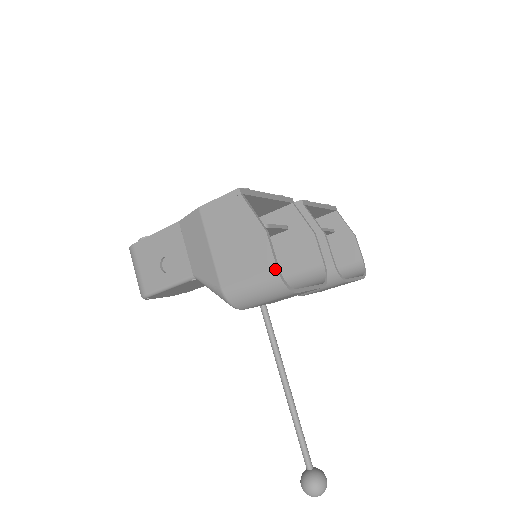
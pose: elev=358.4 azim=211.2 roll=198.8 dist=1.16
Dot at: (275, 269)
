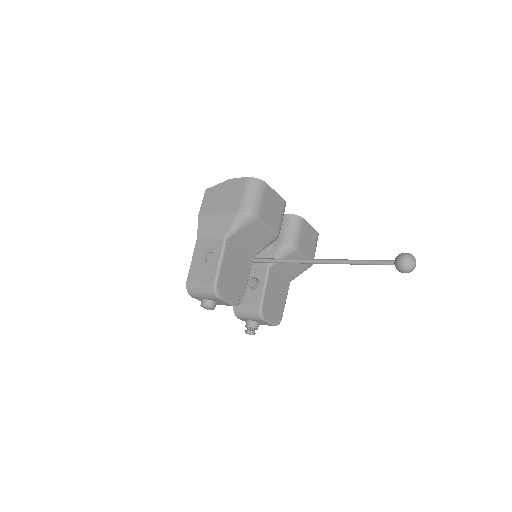
Dot at: (246, 178)
